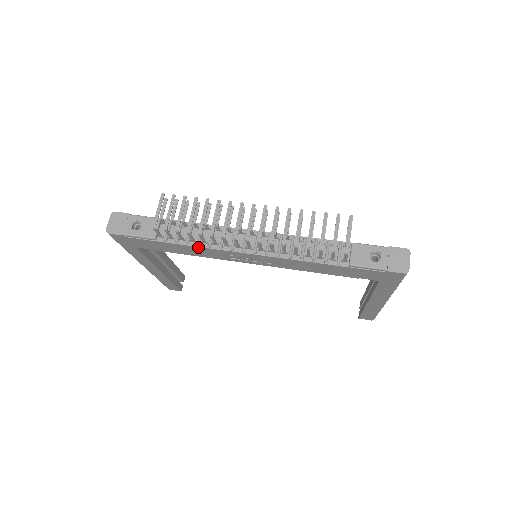
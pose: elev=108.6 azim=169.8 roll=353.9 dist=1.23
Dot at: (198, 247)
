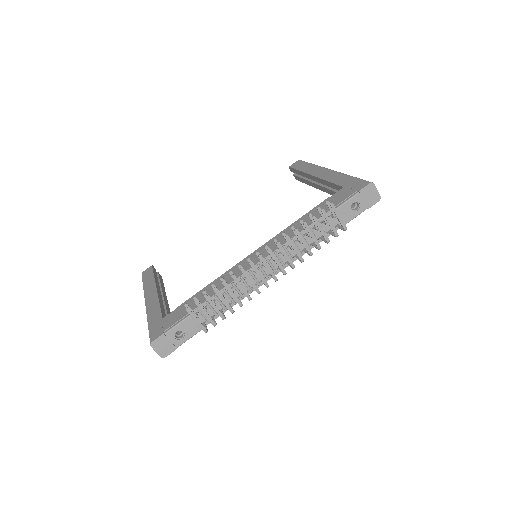
Dot at: (235, 304)
